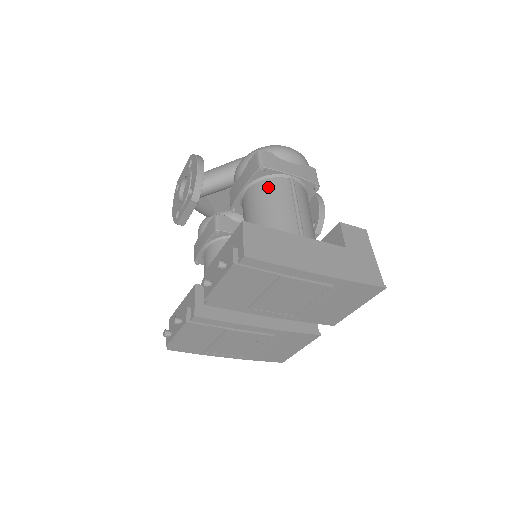
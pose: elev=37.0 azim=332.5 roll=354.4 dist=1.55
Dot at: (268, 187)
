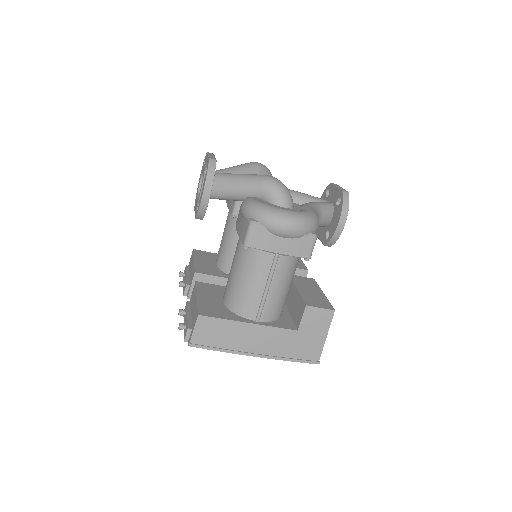
Dot at: (251, 258)
